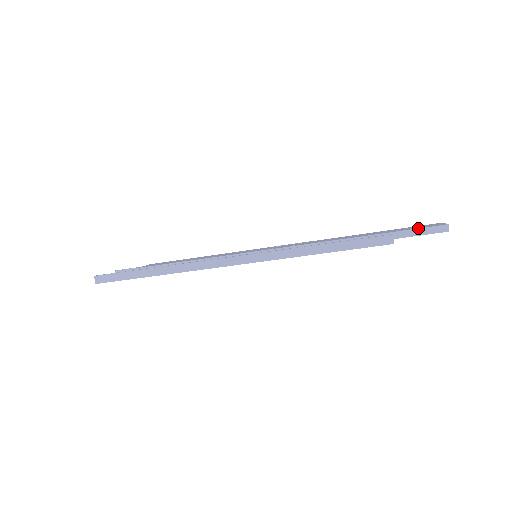
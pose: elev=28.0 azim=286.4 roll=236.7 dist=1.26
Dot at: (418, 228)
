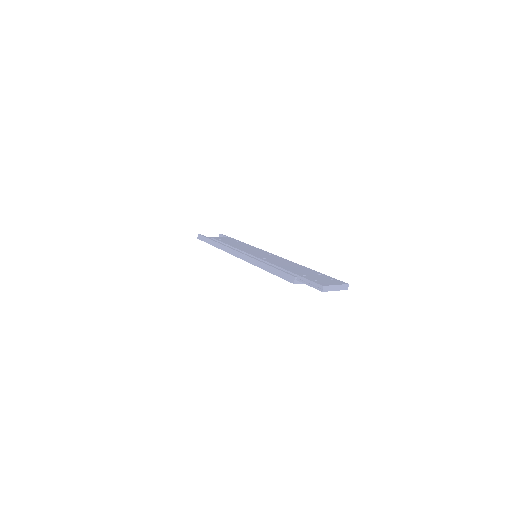
Dot at: (309, 280)
